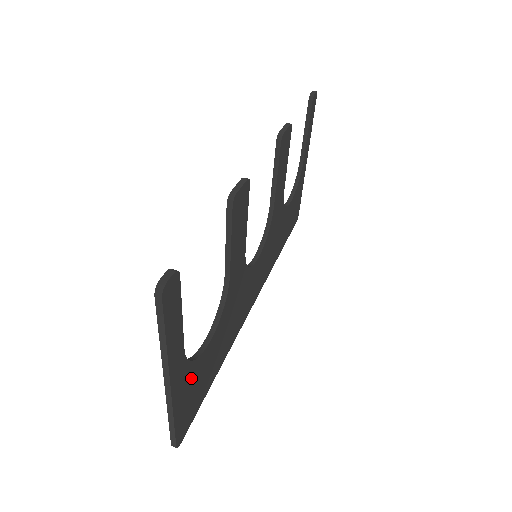
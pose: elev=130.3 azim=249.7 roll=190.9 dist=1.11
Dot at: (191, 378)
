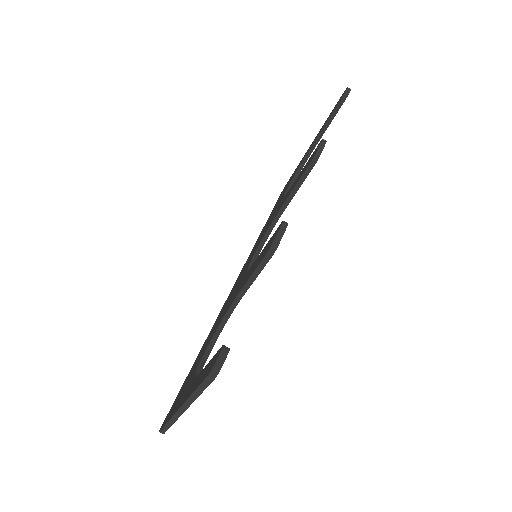
Dot at: occluded
